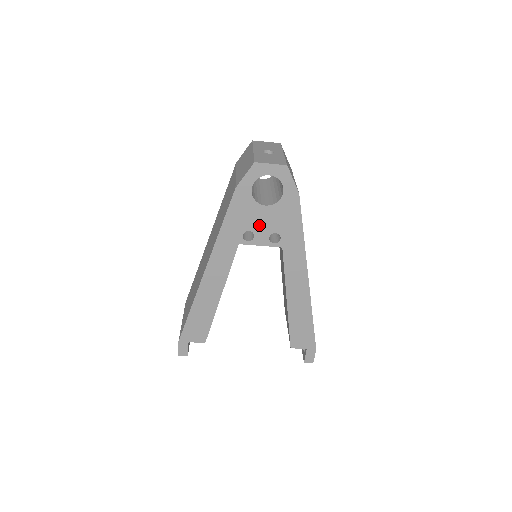
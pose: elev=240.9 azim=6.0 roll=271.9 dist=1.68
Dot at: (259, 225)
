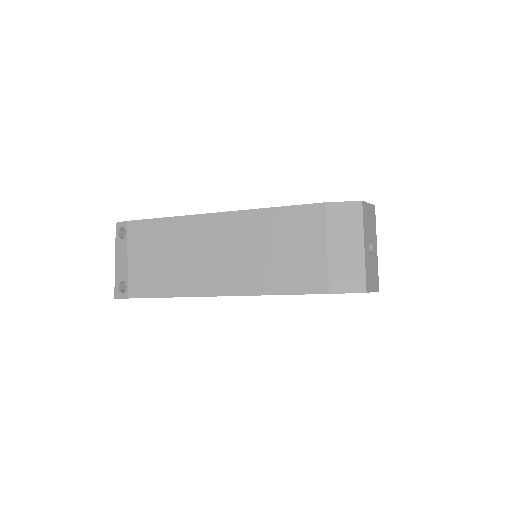
Dot at: occluded
